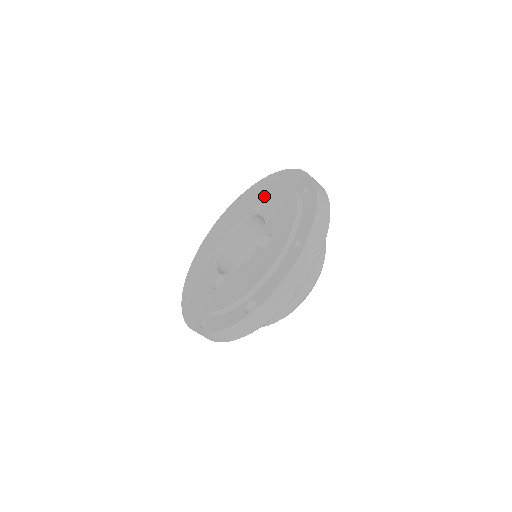
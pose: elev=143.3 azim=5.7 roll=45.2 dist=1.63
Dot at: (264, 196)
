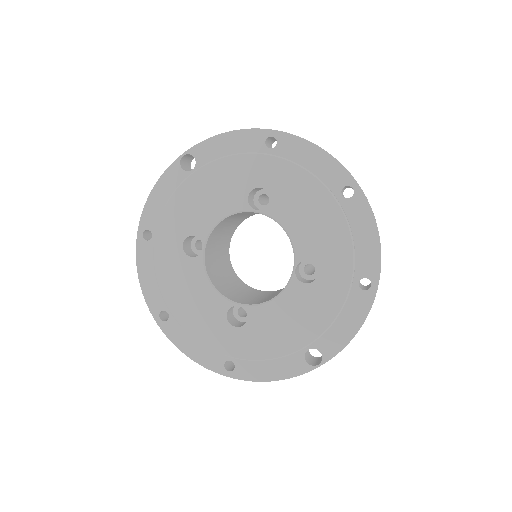
Dot at: (265, 182)
